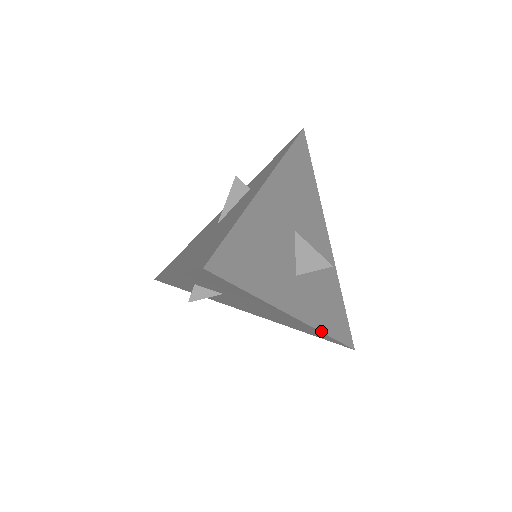
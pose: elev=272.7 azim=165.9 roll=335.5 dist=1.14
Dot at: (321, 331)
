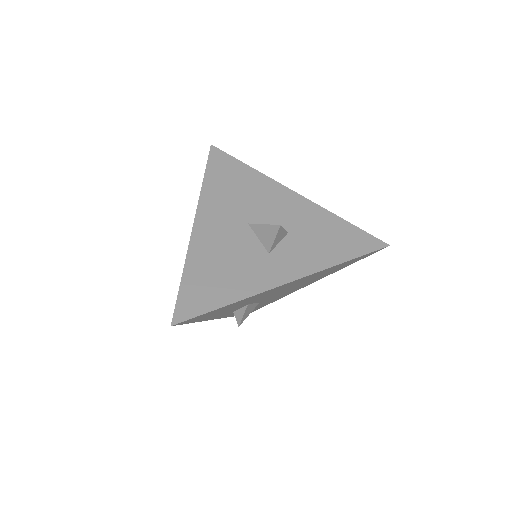
Dot at: (329, 267)
